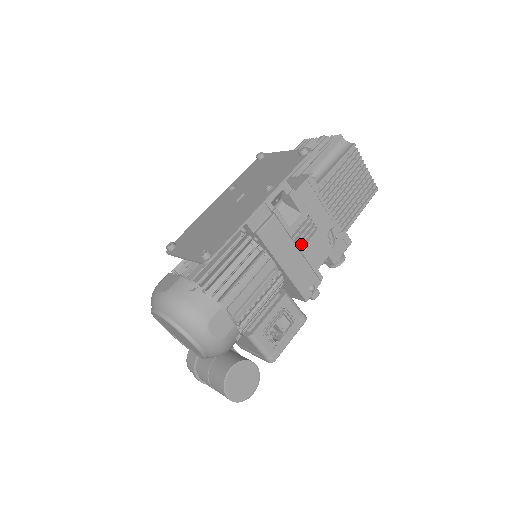
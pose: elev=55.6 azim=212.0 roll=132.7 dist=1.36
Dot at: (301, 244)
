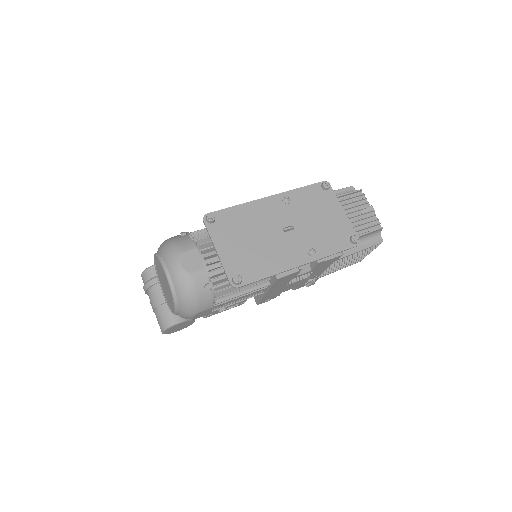
Dot at: occluded
